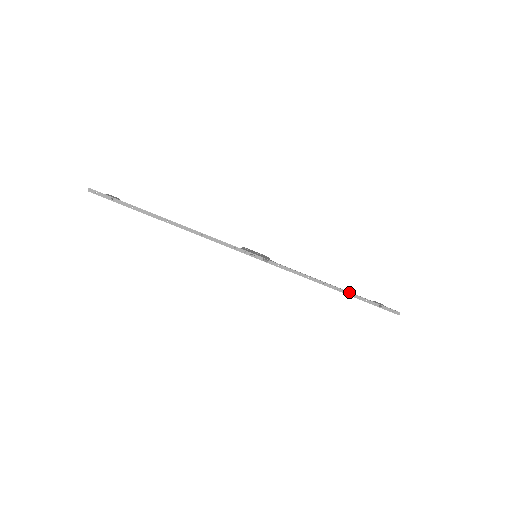
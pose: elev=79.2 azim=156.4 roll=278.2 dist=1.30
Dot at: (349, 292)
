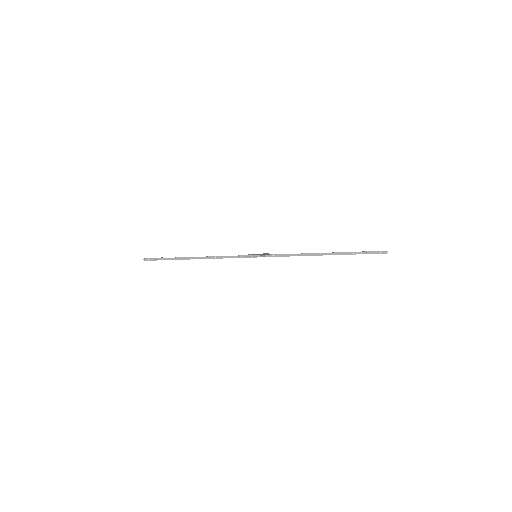
Dot at: (335, 253)
